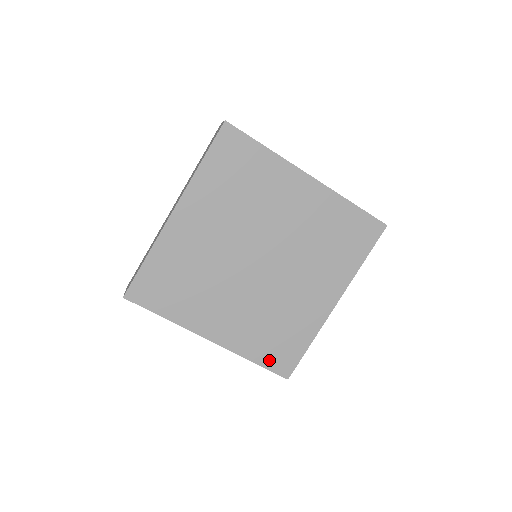
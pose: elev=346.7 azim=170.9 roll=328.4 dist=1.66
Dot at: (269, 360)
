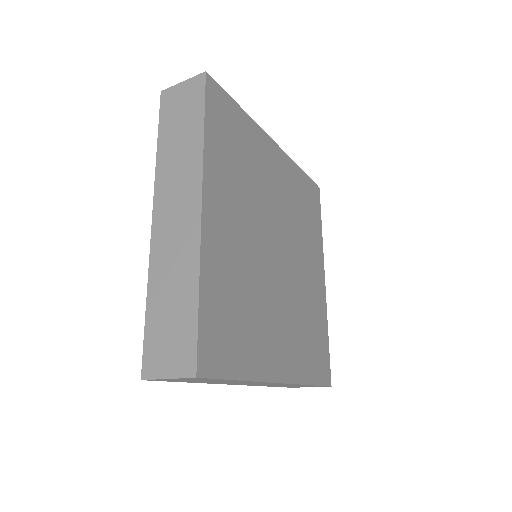
Dot at: (317, 373)
